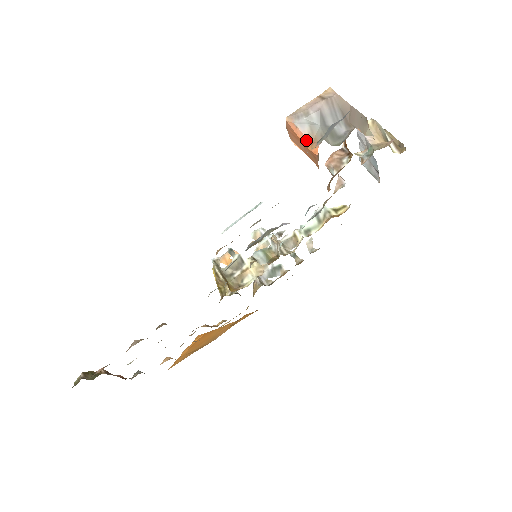
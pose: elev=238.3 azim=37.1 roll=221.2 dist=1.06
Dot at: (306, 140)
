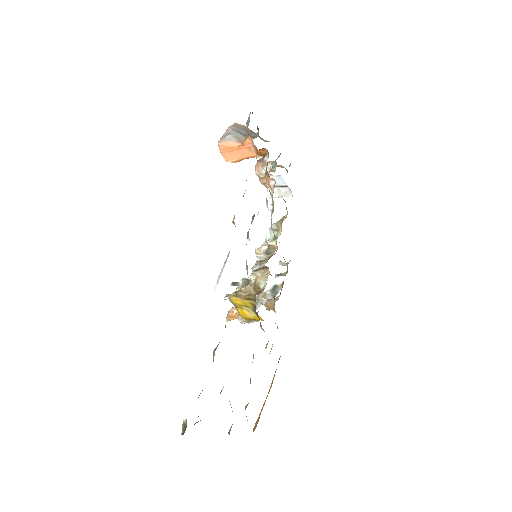
Dot at: (238, 144)
